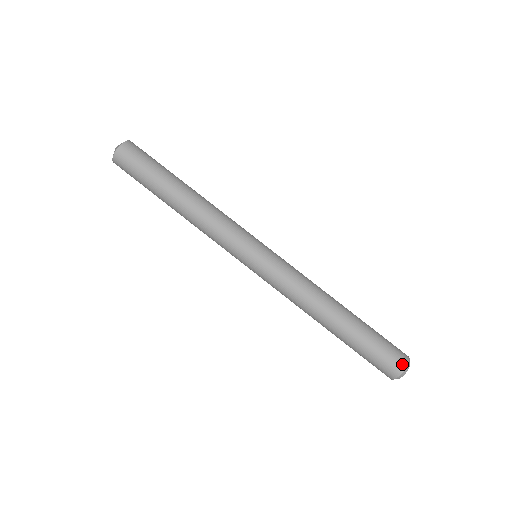
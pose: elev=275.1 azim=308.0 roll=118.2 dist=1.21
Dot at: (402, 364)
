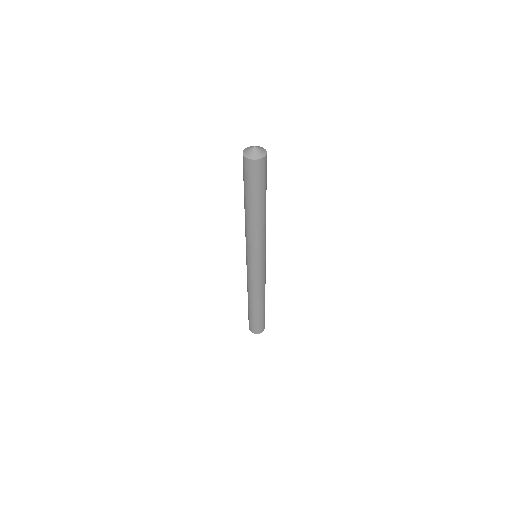
Dot at: (253, 332)
